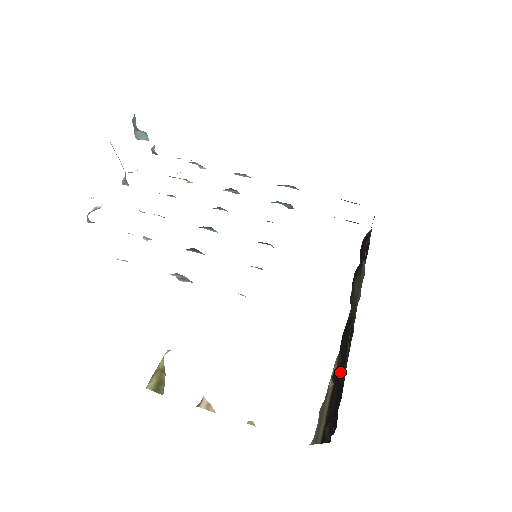
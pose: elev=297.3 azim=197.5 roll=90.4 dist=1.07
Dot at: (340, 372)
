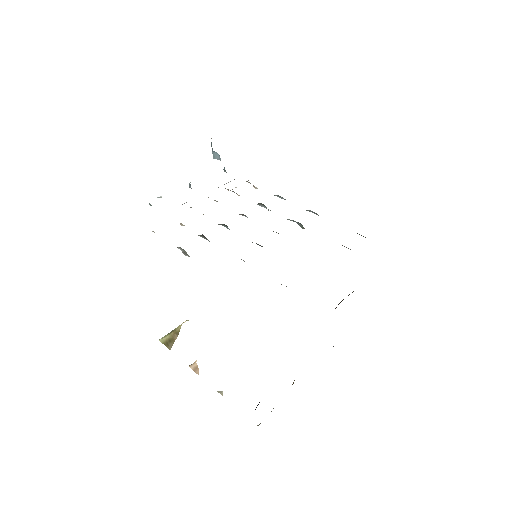
Dot at: occluded
